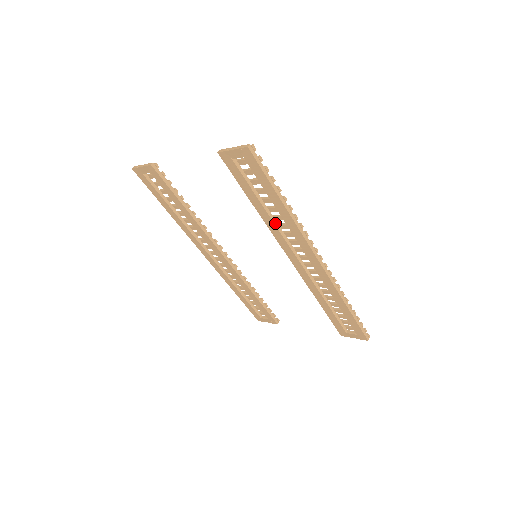
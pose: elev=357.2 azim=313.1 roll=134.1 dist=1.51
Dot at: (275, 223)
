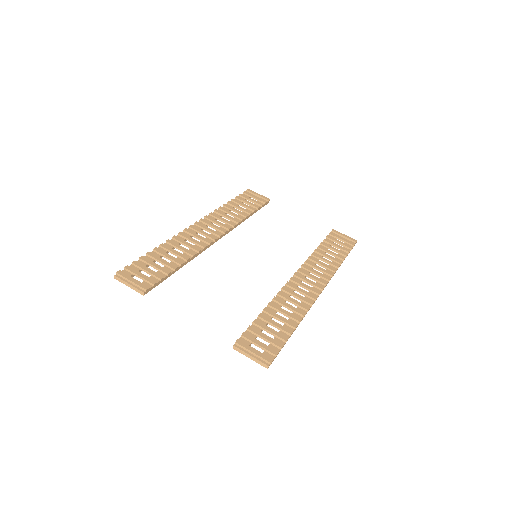
Dot at: occluded
